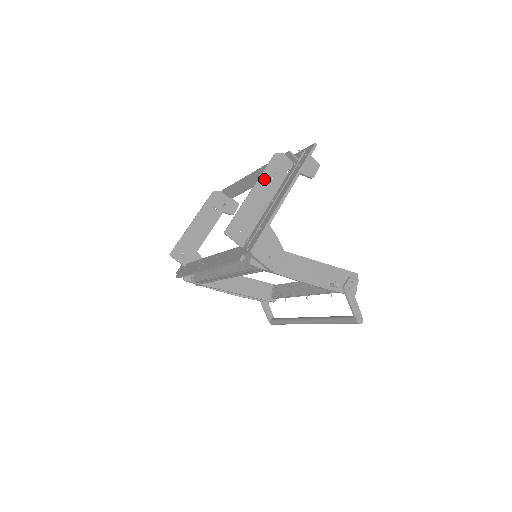
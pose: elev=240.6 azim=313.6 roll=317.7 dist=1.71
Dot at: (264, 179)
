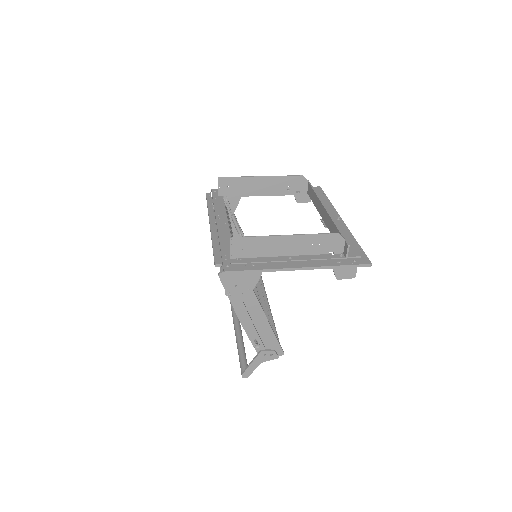
Dot at: (306, 239)
